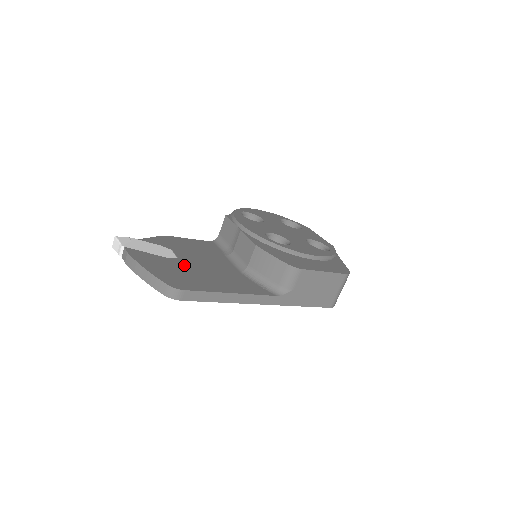
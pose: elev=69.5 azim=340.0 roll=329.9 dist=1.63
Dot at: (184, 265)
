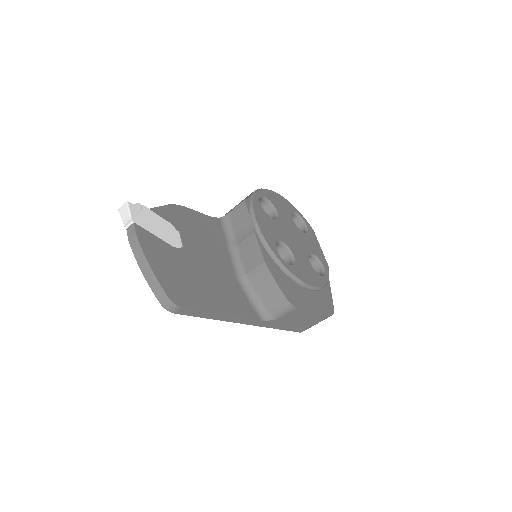
Dot at: (188, 262)
